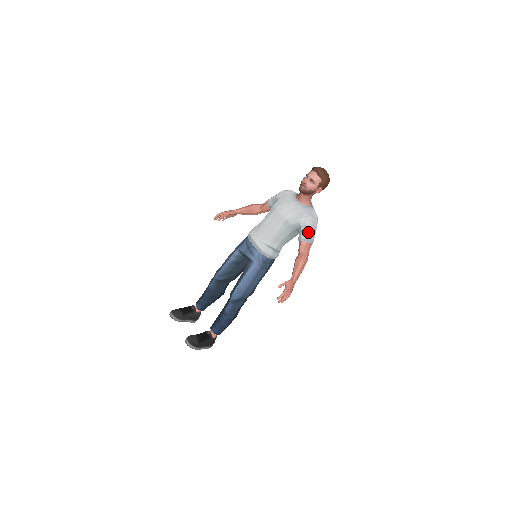
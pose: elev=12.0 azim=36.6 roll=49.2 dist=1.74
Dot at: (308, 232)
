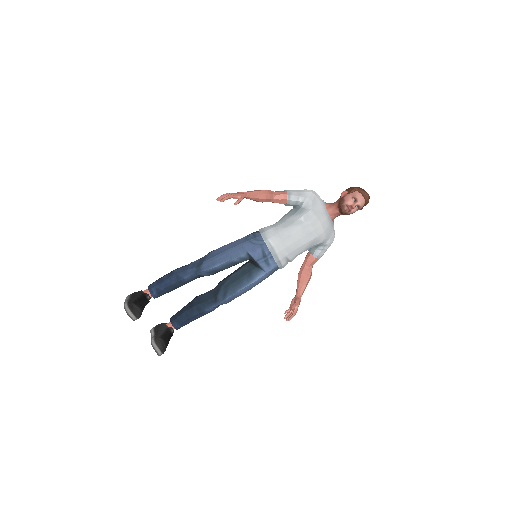
Dot at: (326, 250)
